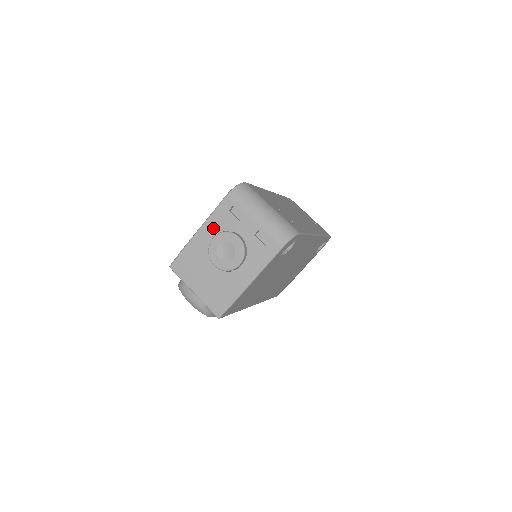
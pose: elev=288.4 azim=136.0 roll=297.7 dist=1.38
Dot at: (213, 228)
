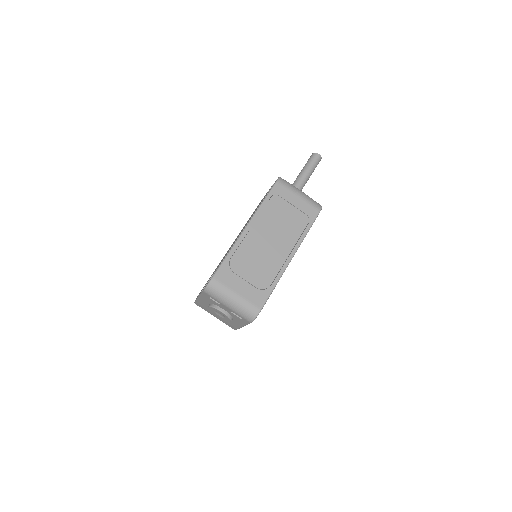
Dot at: (206, 300)
